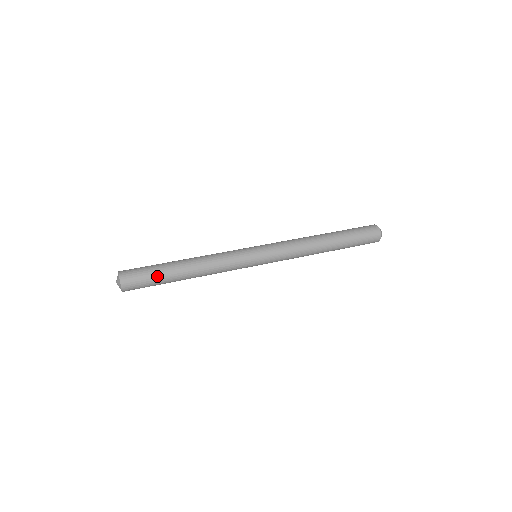
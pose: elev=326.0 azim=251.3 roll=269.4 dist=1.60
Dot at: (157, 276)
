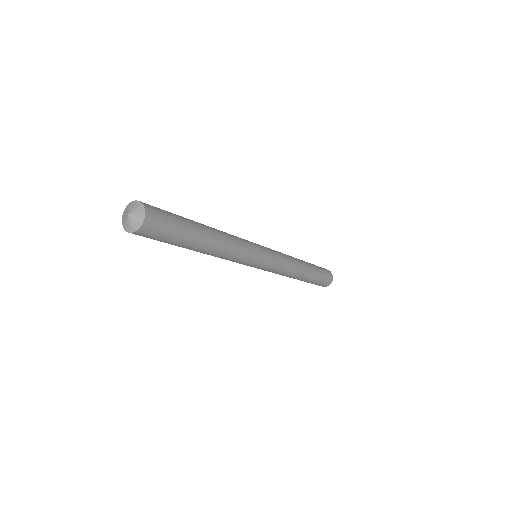
Dot at: (182, 220)
